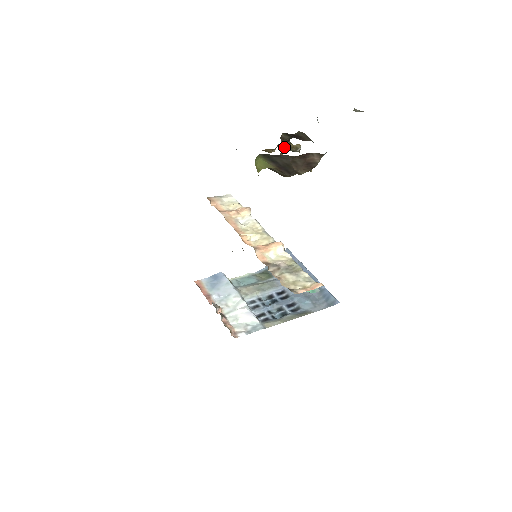
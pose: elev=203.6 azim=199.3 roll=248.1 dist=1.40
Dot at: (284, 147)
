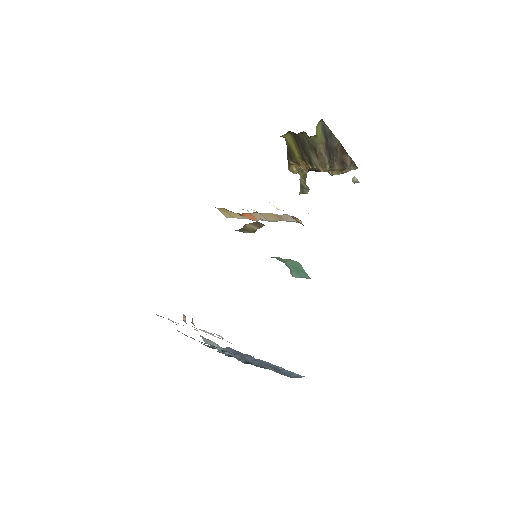
Dot at: (300, 180)
